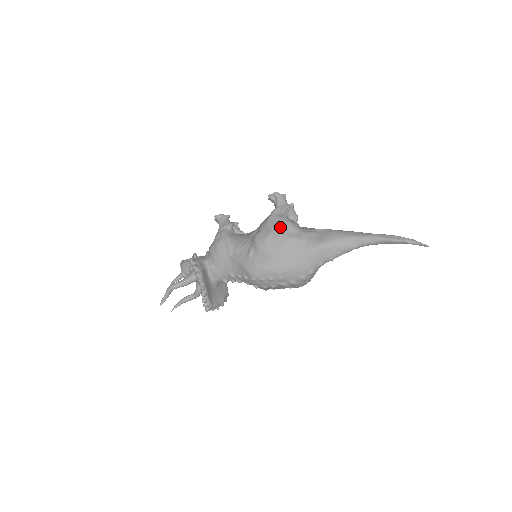
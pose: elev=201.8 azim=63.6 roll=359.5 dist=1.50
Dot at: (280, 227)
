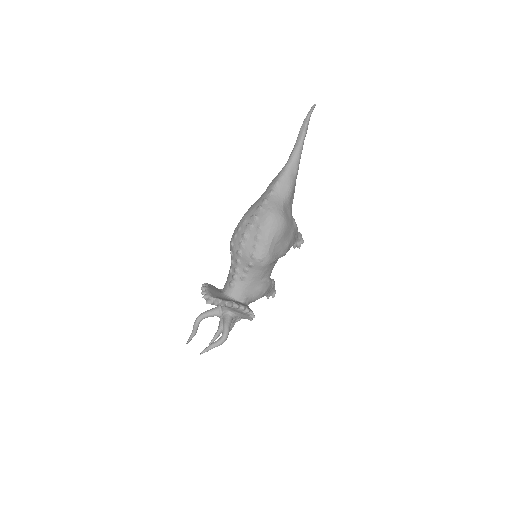
Dot at: occluded
